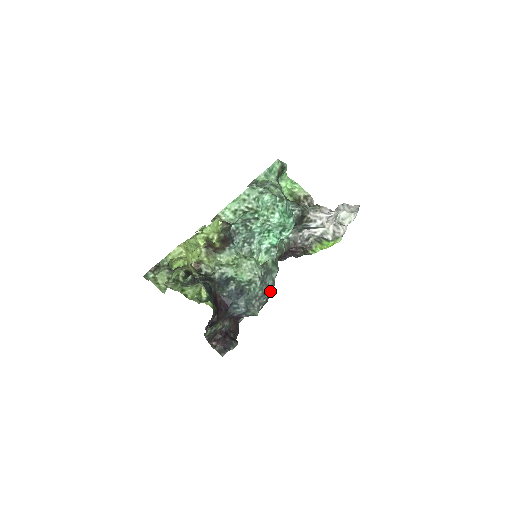
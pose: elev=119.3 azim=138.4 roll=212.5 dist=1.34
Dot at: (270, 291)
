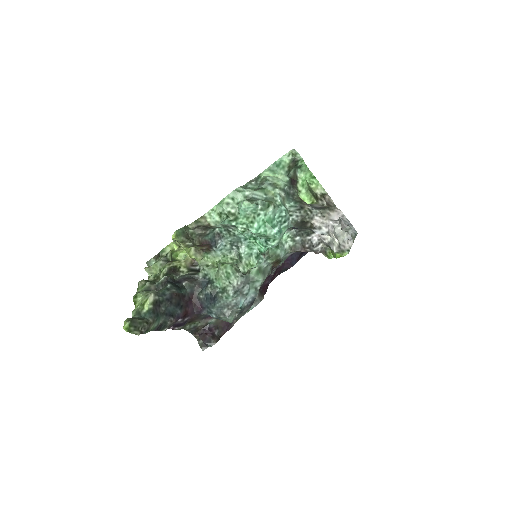
Dot at: (251, 300)
